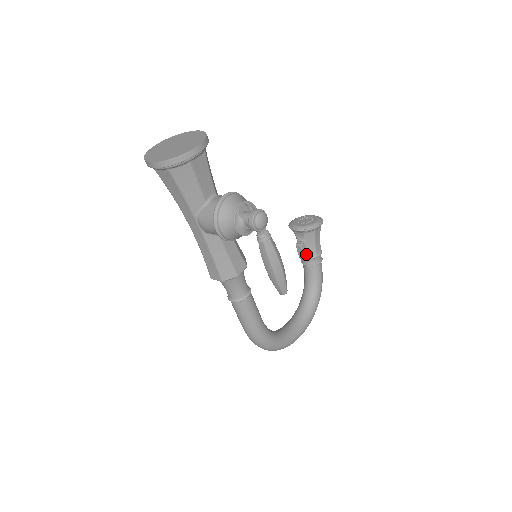
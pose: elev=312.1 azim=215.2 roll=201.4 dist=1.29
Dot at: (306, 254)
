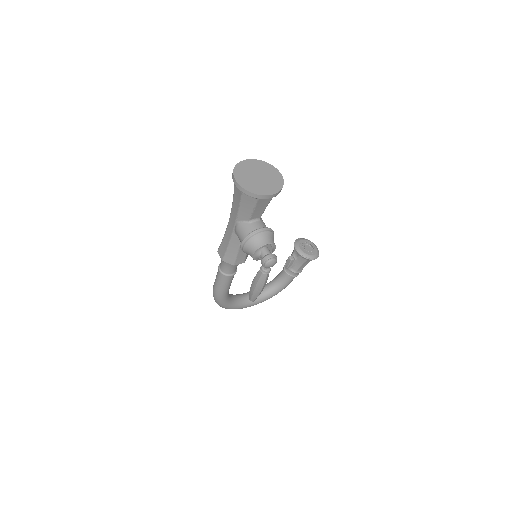
Dot at: (290, 266)
